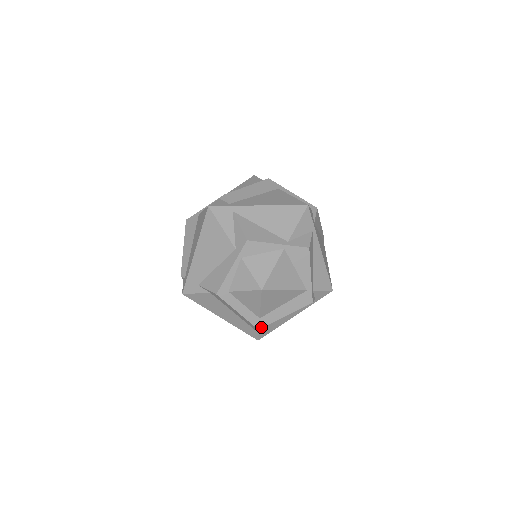
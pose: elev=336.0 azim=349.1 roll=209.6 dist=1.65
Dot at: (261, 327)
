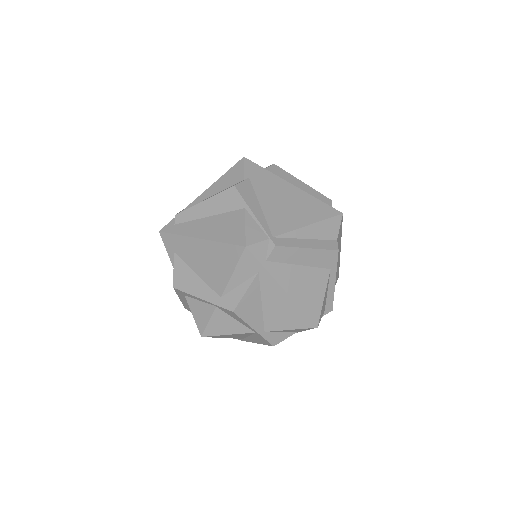
Dot at: (189, 310)
